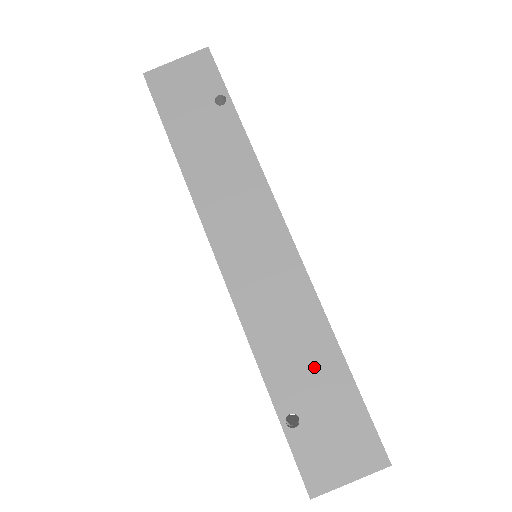
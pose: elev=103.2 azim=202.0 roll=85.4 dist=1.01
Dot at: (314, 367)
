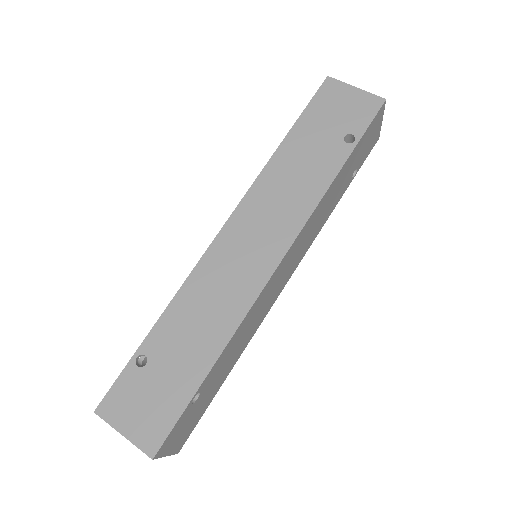
Dot at: (190, 350)
